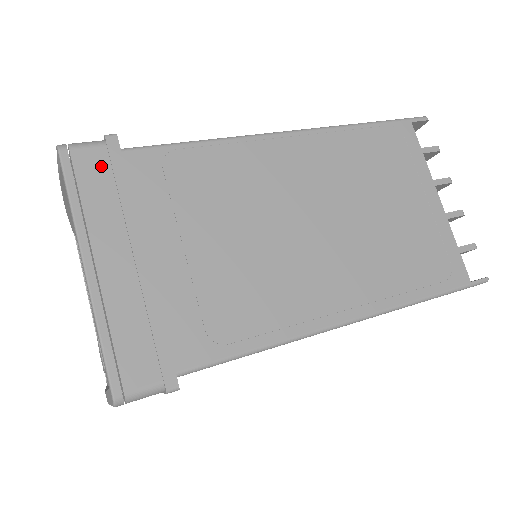
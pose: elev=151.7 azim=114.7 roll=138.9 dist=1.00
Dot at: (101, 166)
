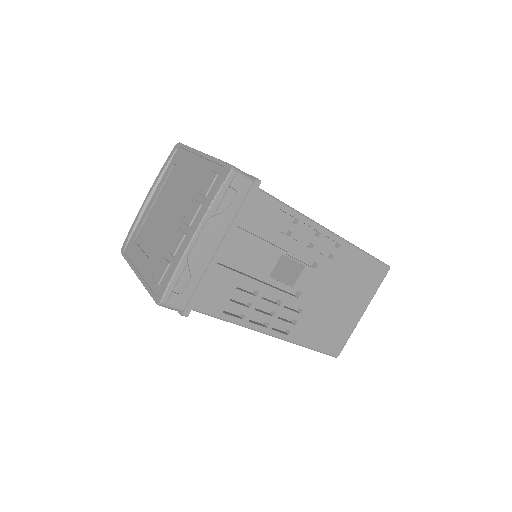
Dot at: occluded
